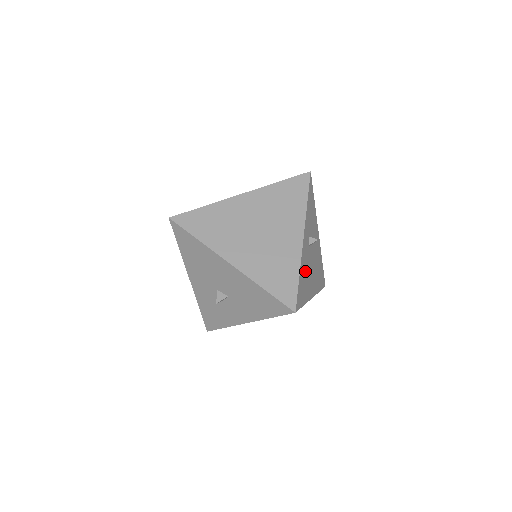
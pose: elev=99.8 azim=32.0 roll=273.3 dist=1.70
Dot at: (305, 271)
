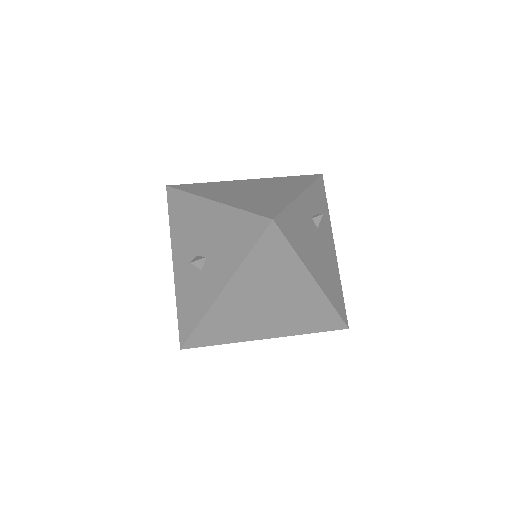
Dot at: (301, 226)
